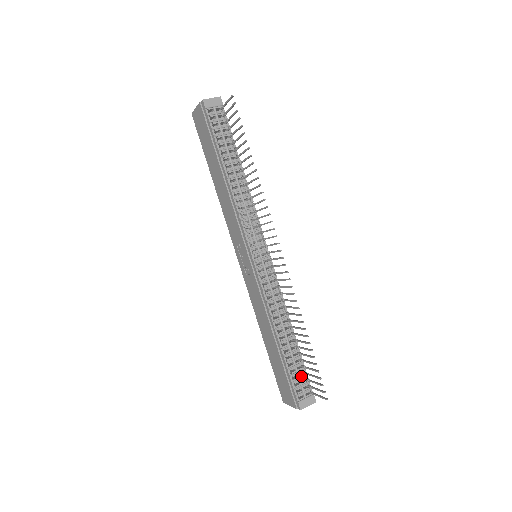
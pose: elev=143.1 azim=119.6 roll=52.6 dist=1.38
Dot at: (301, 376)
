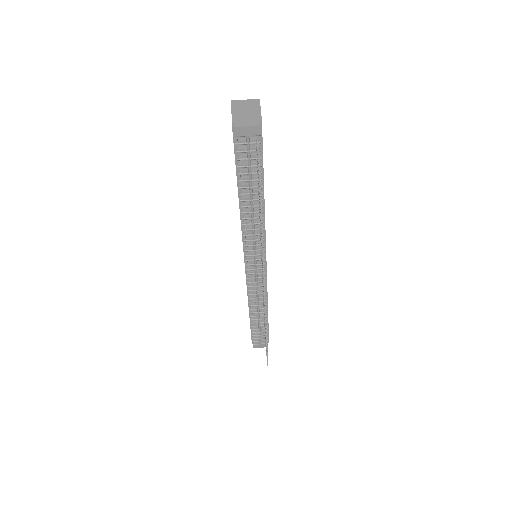
Dot at: (262, 334)
